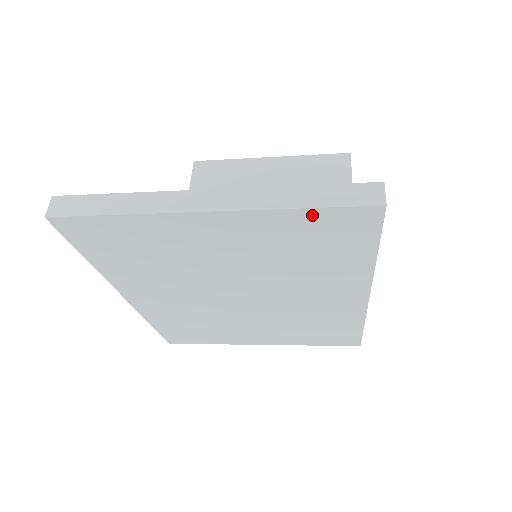
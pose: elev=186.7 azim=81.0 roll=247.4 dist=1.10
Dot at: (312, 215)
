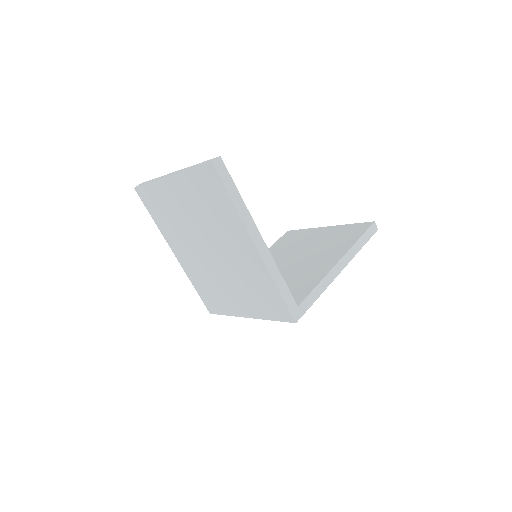
Dot at: (195, 173)
